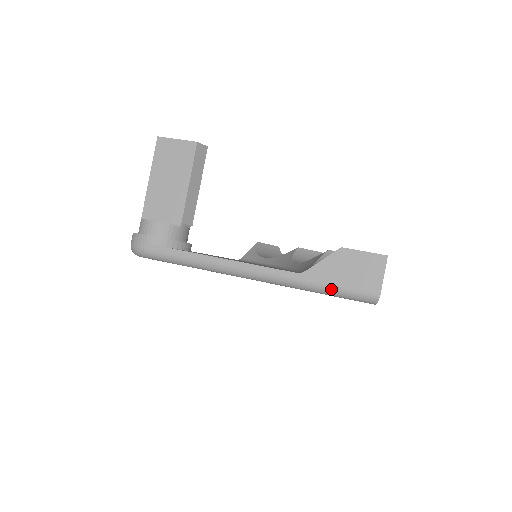
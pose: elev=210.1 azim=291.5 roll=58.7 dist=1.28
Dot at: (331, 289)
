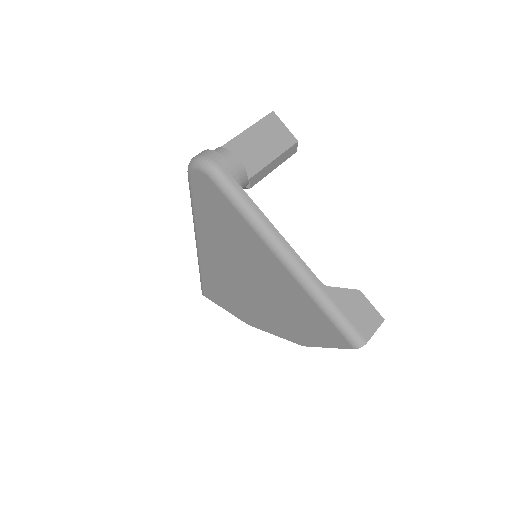
Dot at: (337, 313)
